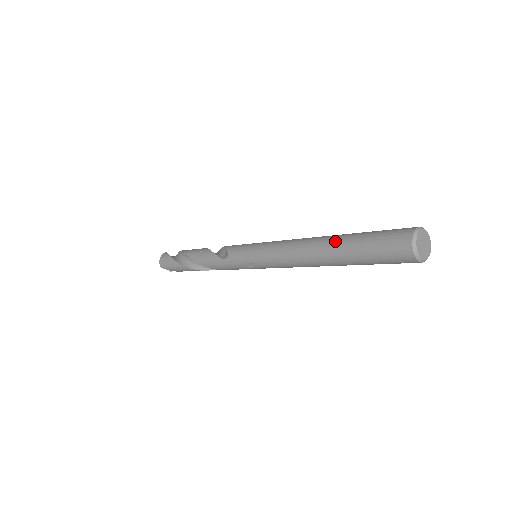
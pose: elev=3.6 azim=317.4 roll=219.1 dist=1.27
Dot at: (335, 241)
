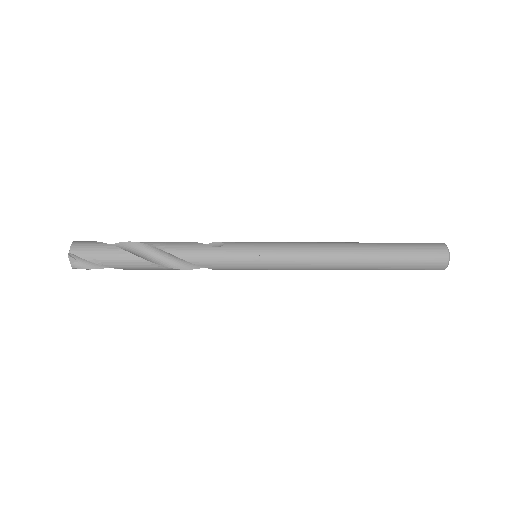
Dot at: occluded
